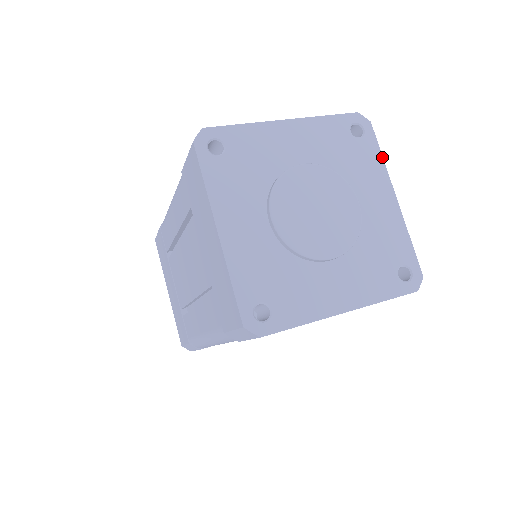
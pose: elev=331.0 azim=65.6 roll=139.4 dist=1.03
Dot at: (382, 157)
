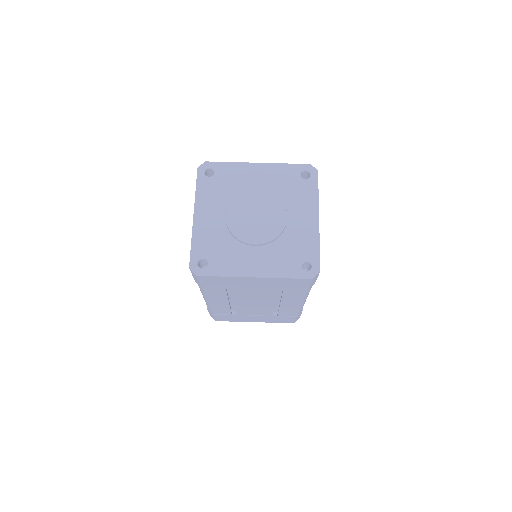
Dot at: (318, 193)
